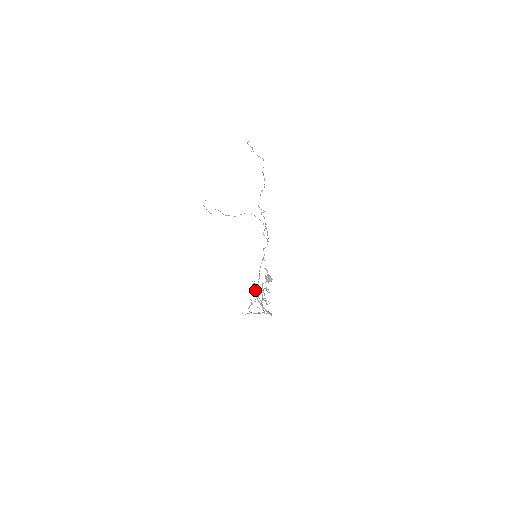
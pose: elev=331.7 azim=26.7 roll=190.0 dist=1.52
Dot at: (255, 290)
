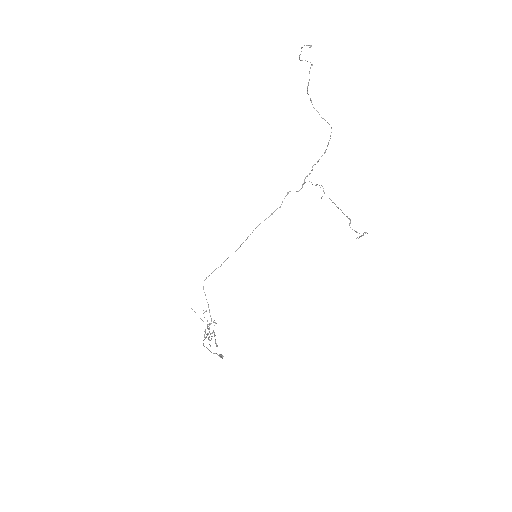
Dot at: (208, 337)
